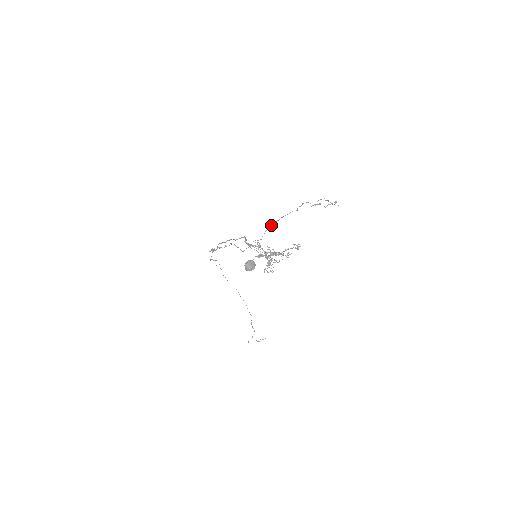
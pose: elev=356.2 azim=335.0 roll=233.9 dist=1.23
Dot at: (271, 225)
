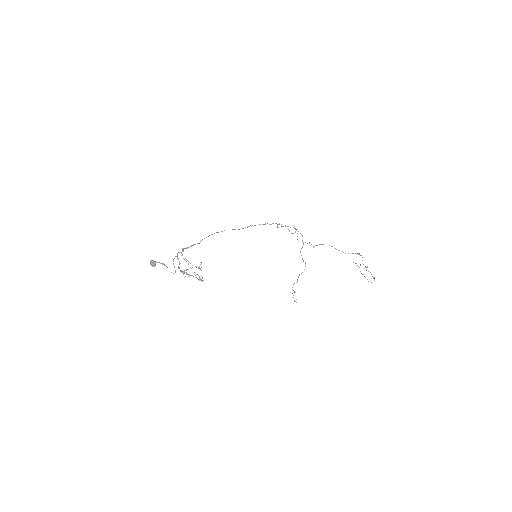
Dot at: occluded
